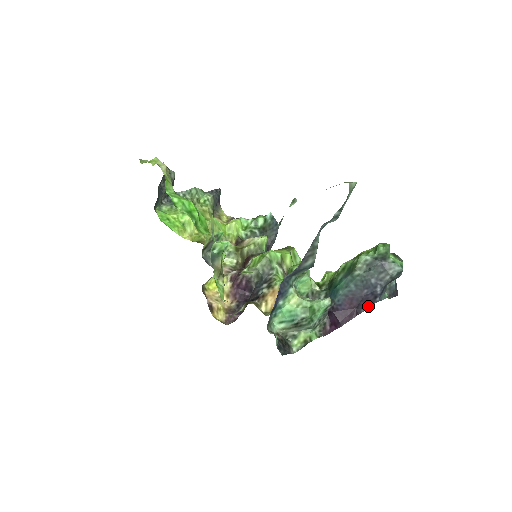
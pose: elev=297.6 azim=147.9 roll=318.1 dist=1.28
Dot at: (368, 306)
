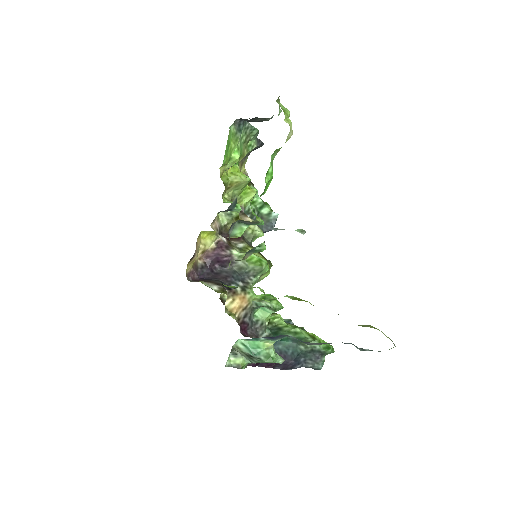
Dot at: (282, 369)
